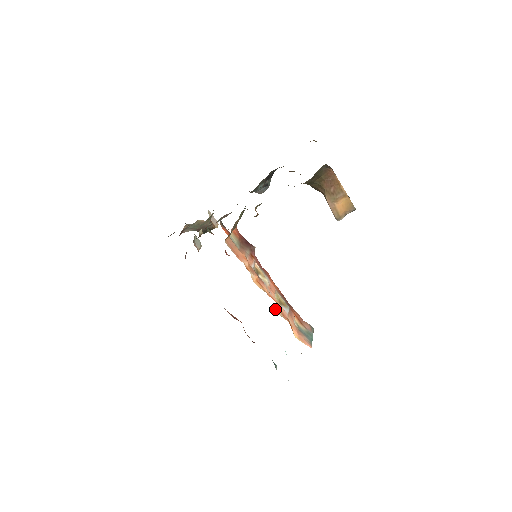
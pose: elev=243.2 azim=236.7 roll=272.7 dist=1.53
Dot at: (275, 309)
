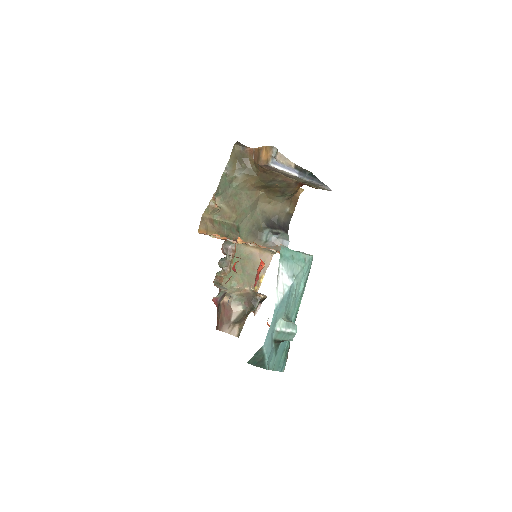
Dot at: occluded
